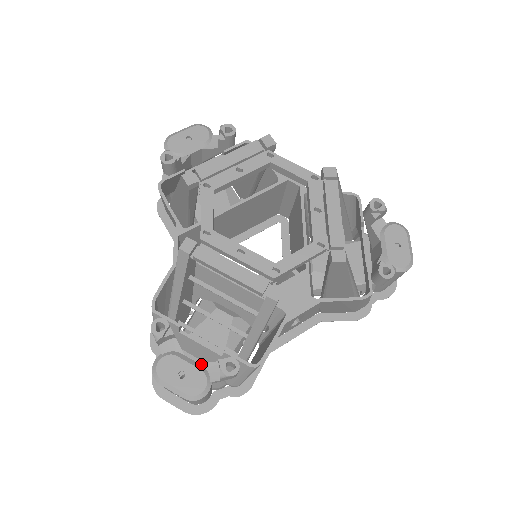
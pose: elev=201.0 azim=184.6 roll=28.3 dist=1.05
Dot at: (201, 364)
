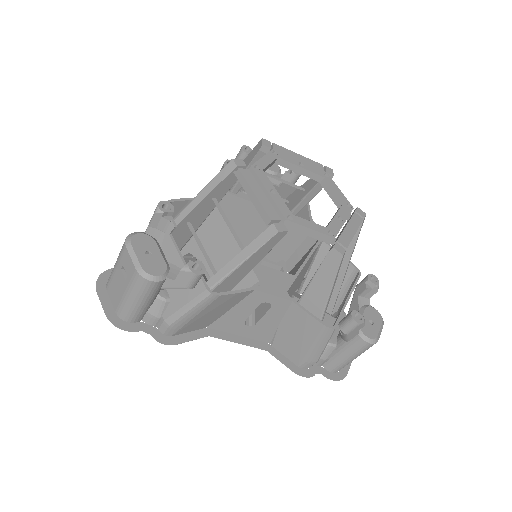
Dot at: (168, 262)
